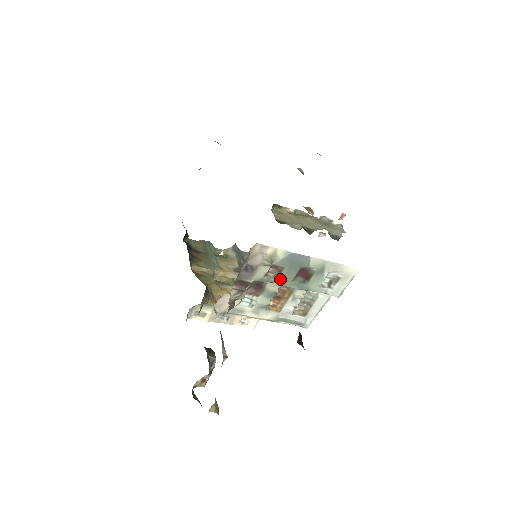
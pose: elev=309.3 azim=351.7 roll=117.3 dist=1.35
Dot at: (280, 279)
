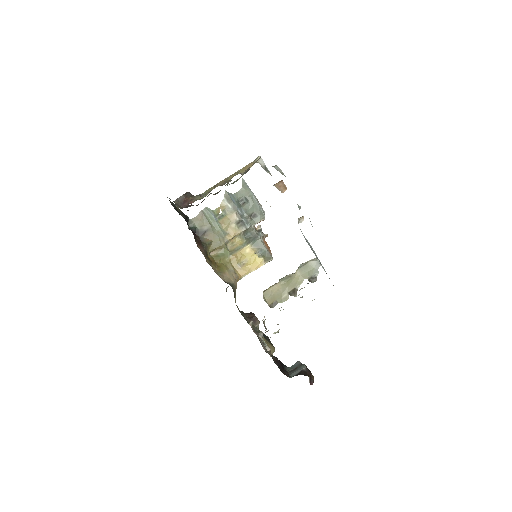
Dot at: occluded
